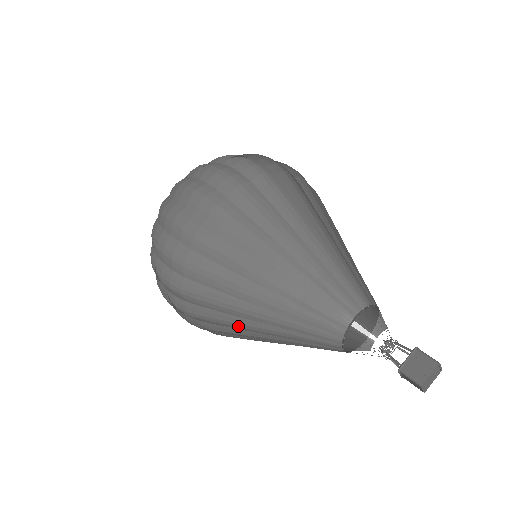
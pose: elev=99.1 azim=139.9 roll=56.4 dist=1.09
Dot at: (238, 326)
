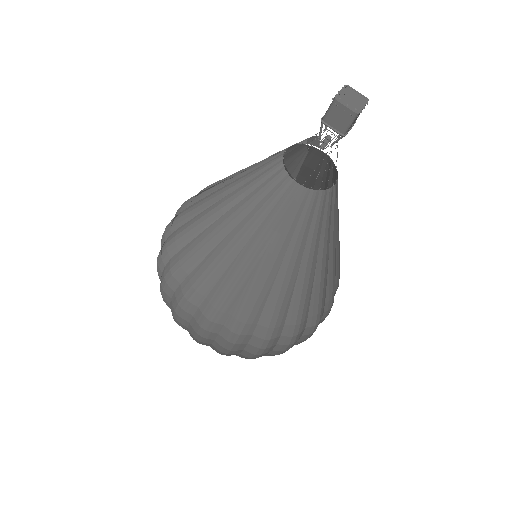
Dot at: (220, 261)
